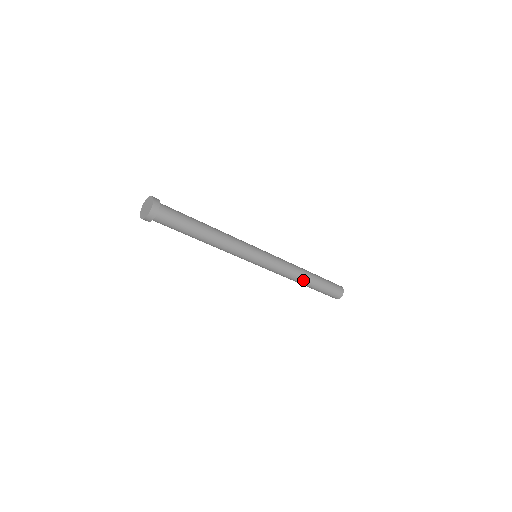
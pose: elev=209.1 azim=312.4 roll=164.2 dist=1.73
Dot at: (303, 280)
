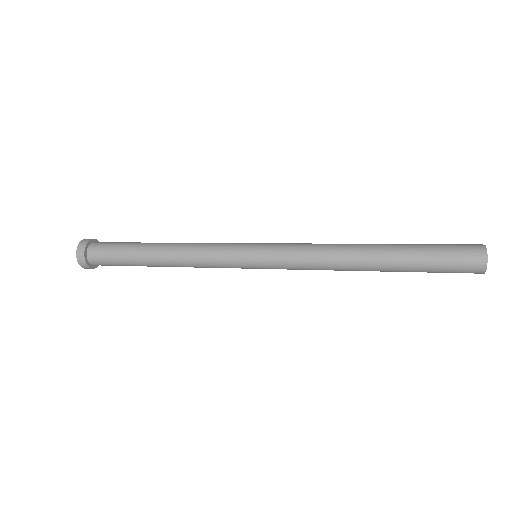
Dot at: (362, 259)
